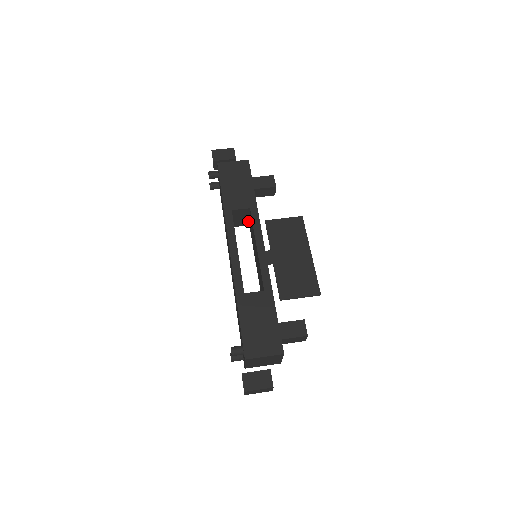
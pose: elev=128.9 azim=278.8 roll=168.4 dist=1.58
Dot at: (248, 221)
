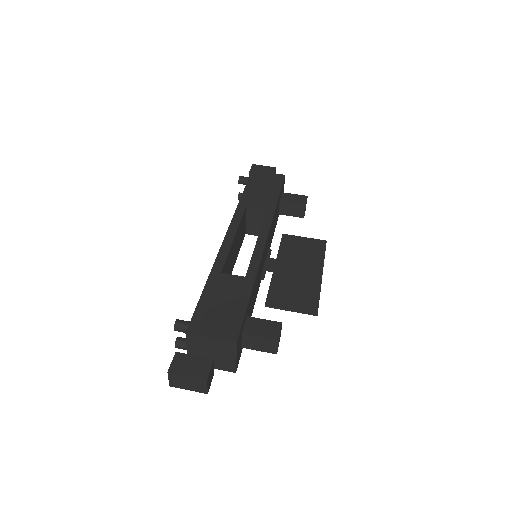
Dot at: occluded
